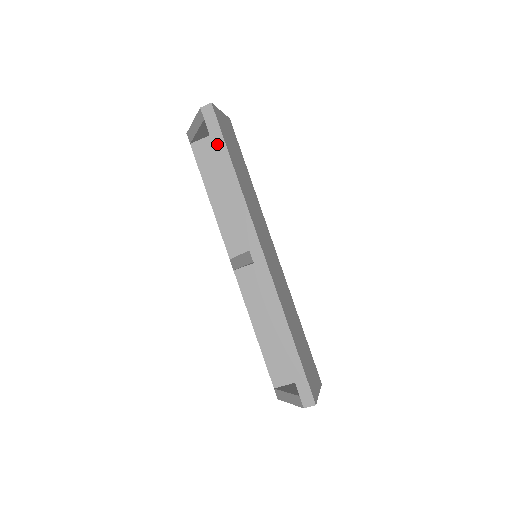
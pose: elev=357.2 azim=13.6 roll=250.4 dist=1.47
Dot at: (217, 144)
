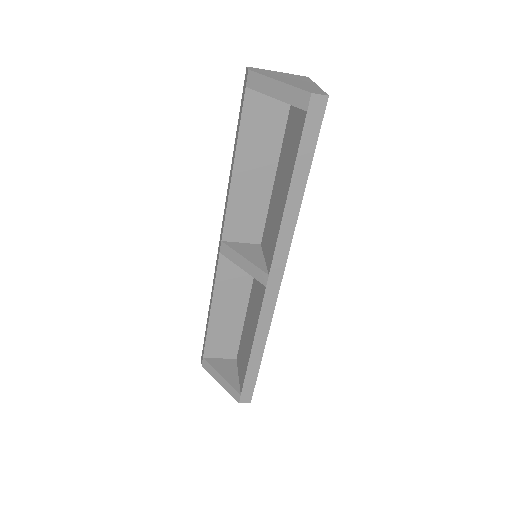
Dot at: (304, 151)
